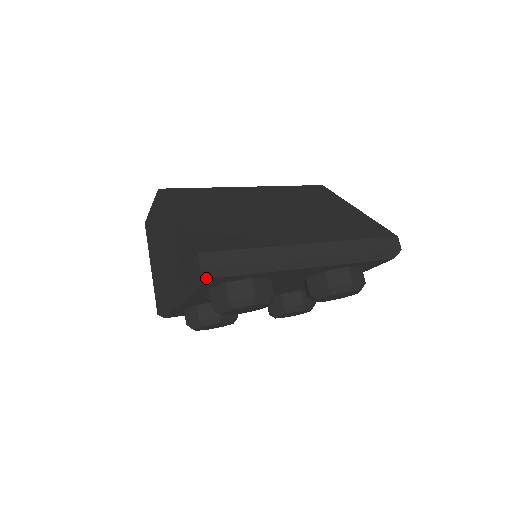
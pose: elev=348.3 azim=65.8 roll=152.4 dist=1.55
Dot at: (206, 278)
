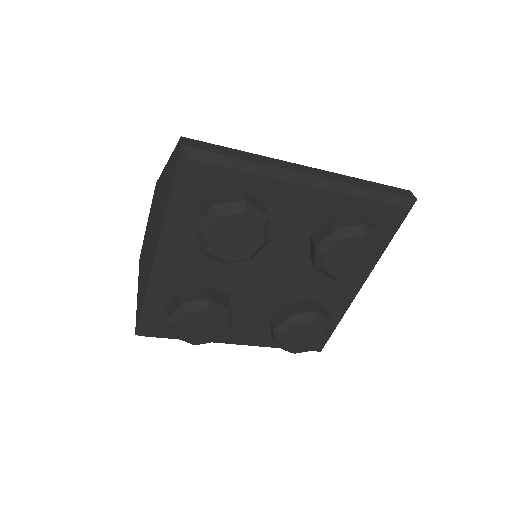
Dot at: (187, 159)
